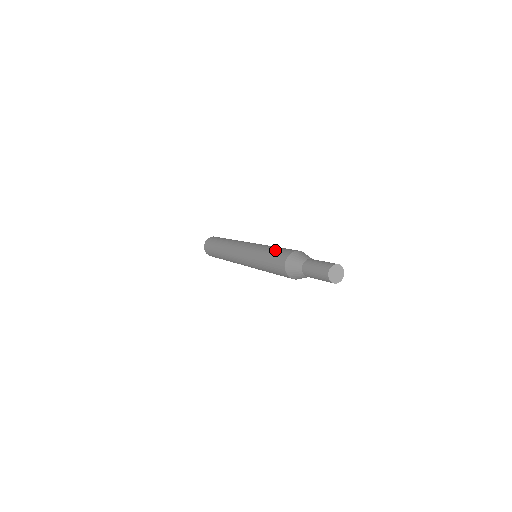
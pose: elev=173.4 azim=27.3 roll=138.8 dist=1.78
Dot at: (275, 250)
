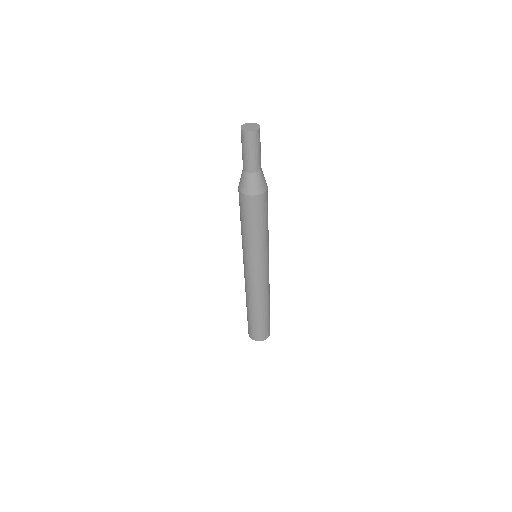
Dot at: occluded
